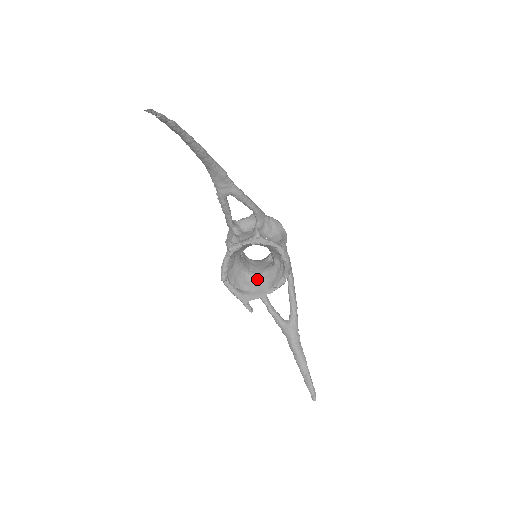
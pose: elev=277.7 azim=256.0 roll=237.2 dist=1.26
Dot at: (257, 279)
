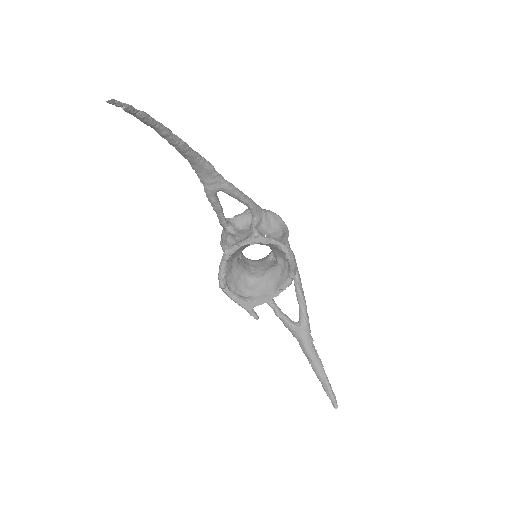
Dot at: (260, 282)
